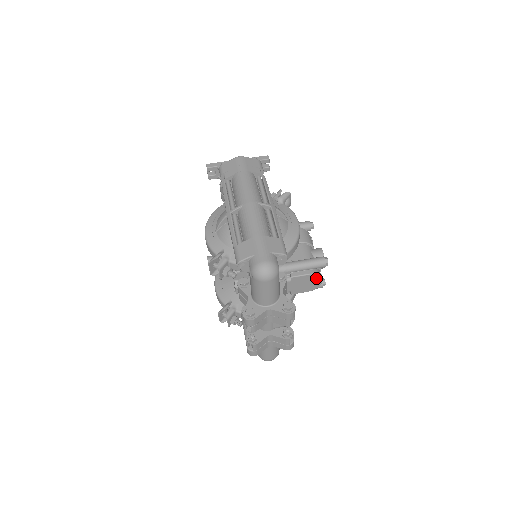
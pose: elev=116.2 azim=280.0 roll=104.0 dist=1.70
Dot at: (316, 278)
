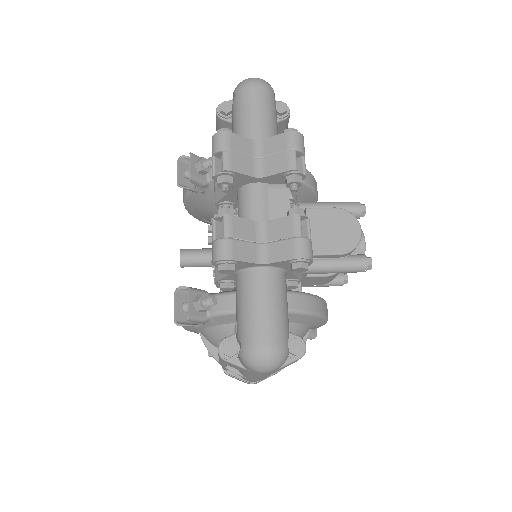
Dot at: (348, 220)
